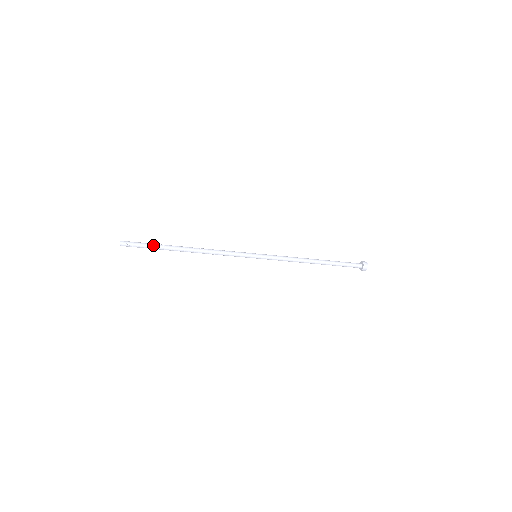
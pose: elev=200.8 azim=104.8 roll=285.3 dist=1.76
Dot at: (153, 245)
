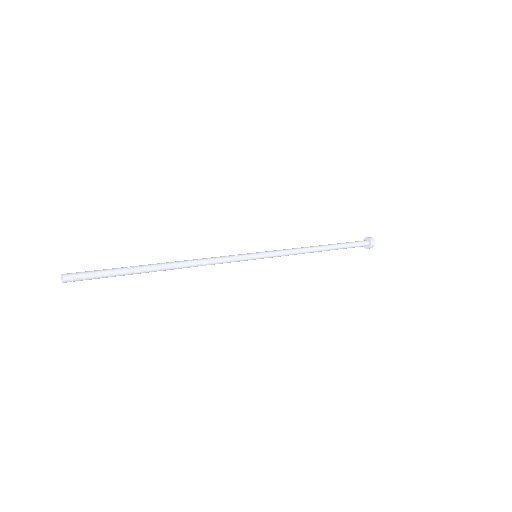
Dot at: (117, 271)
